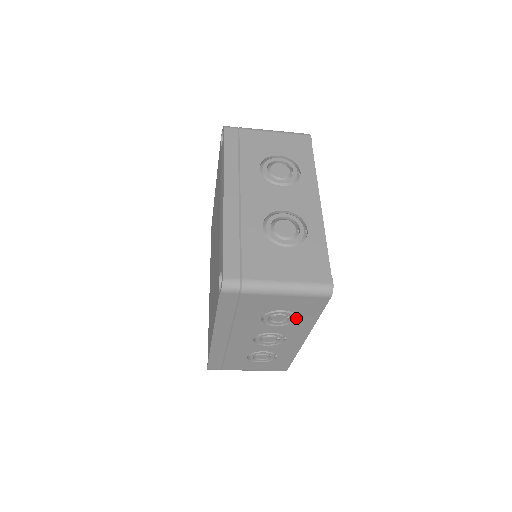
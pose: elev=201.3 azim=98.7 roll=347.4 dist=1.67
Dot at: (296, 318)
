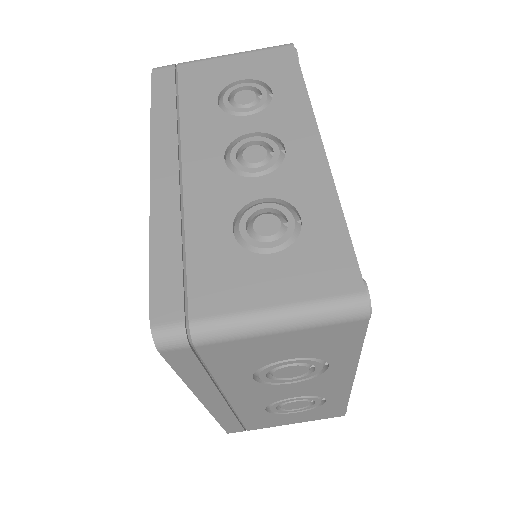
Dot at: (271, 92)
